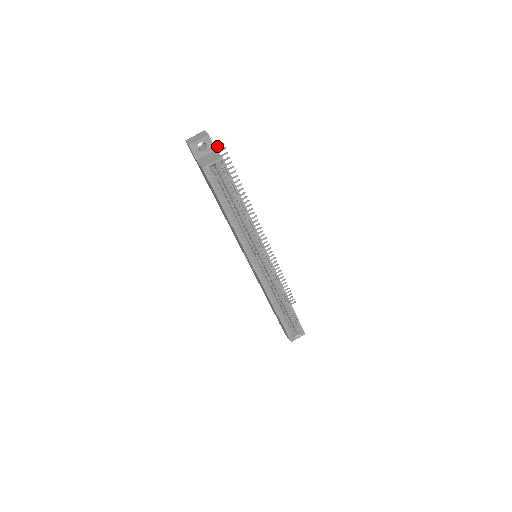
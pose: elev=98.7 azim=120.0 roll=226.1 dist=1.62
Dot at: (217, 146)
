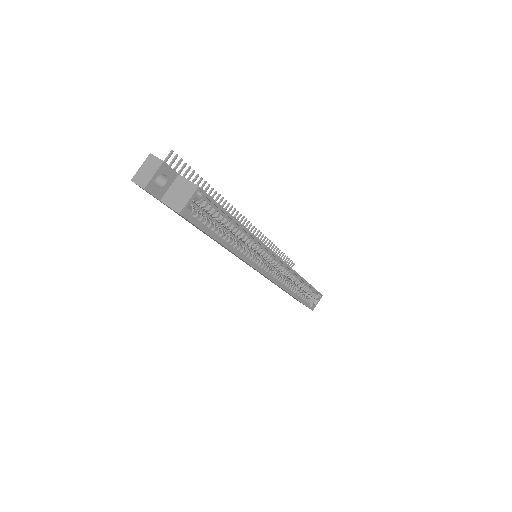
Dot at: (167, 159)
